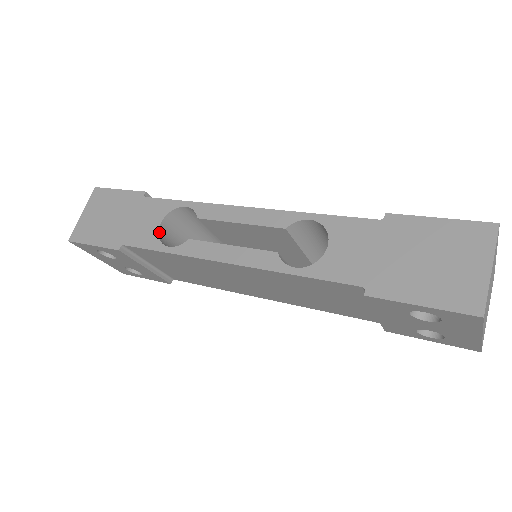
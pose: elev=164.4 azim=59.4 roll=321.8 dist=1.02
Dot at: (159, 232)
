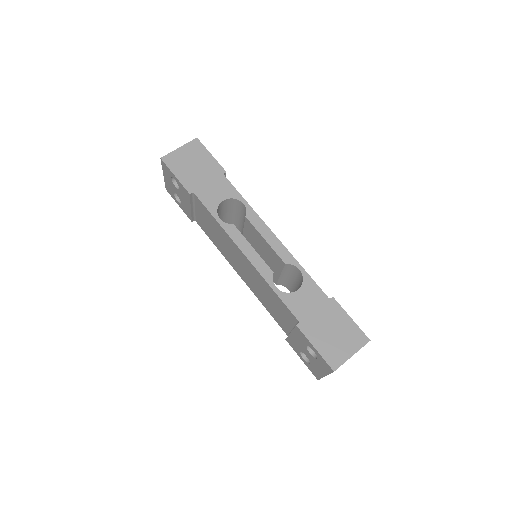
Dot at: (219, 204)
